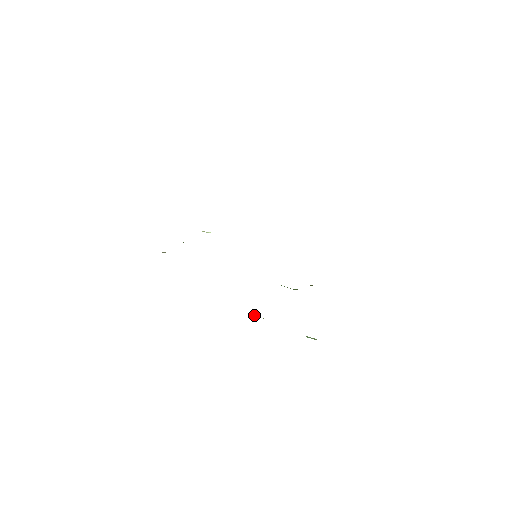
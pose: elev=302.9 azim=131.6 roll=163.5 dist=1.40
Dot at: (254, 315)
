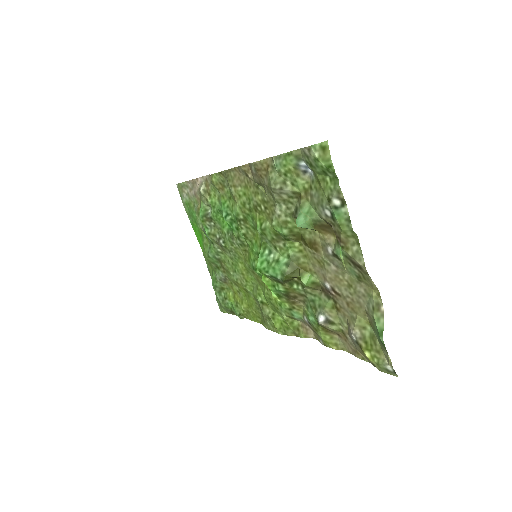
Dot at: (261, 187)
